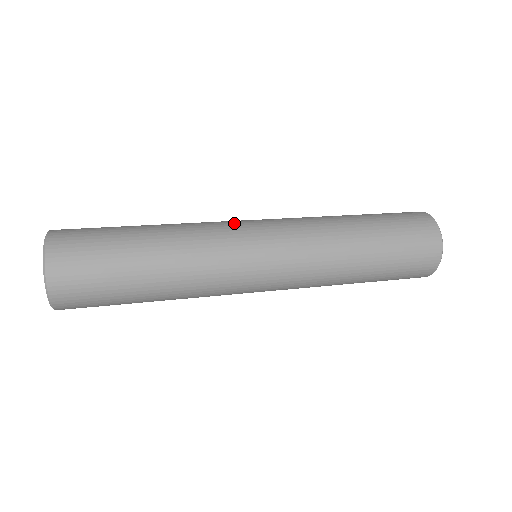
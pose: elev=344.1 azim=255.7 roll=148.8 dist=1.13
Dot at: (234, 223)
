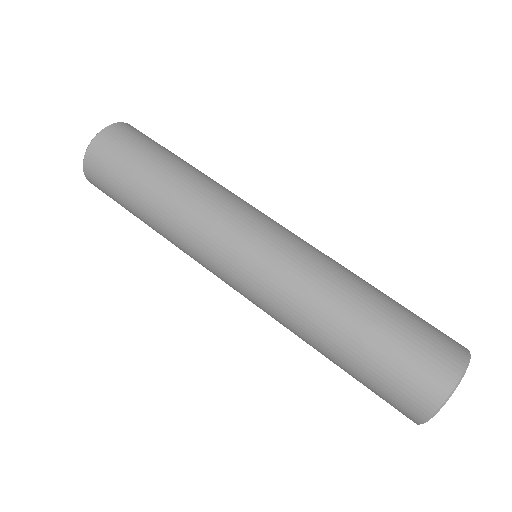
Dot at: (212, 258)
